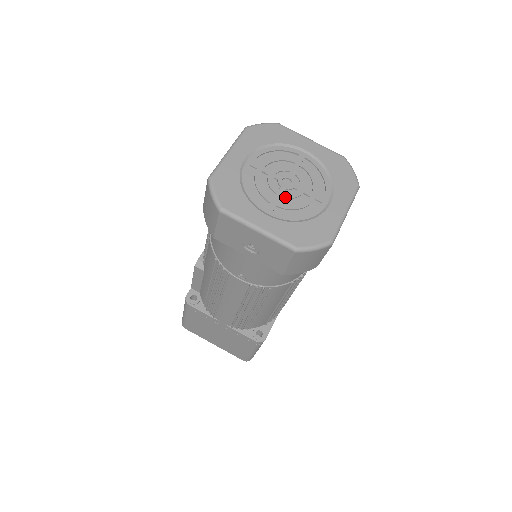
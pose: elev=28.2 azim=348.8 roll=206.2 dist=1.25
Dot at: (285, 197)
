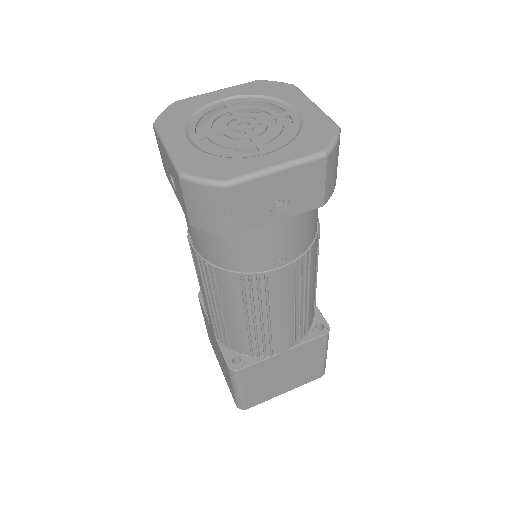
Dot at: (225, 134)
